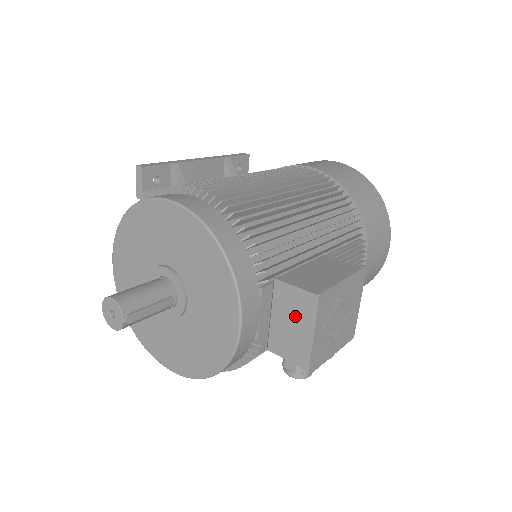
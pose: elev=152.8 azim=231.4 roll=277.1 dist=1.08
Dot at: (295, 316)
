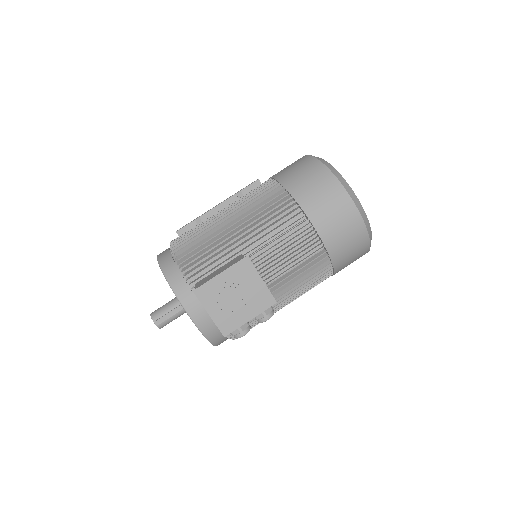
Dot at: occluded
